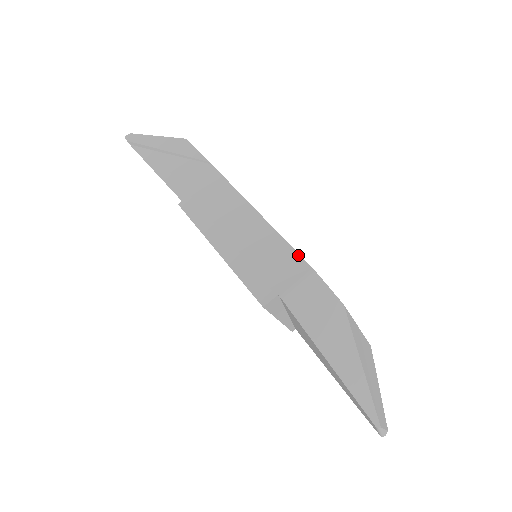
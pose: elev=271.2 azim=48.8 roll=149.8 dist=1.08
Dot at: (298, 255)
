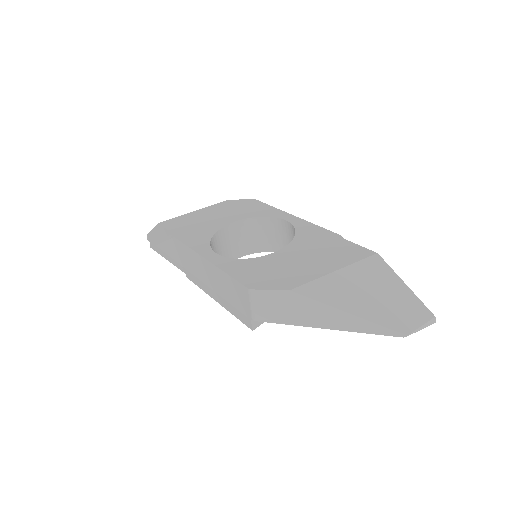
Dot at: (238, 283)
